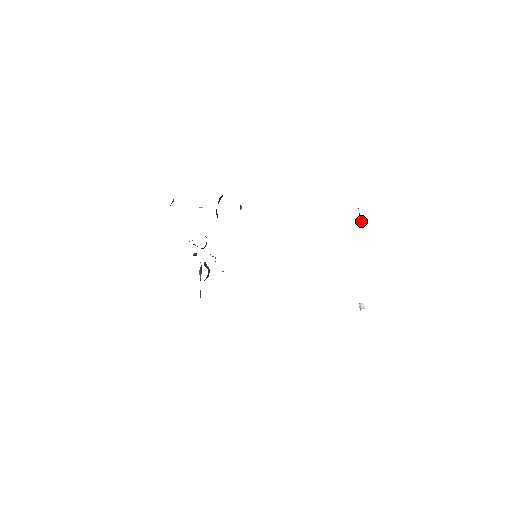
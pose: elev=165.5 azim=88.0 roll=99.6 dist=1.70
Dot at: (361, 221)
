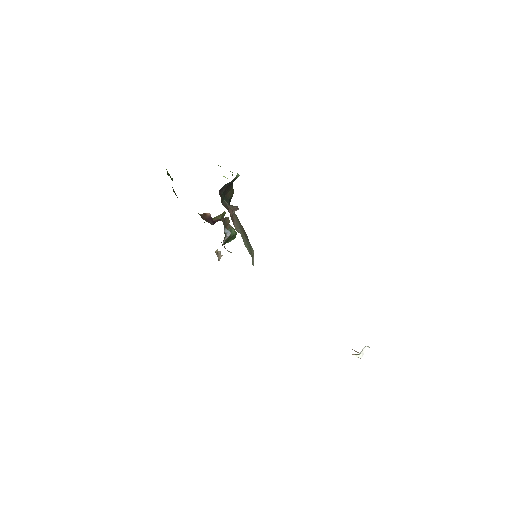
Dot at: occluded
